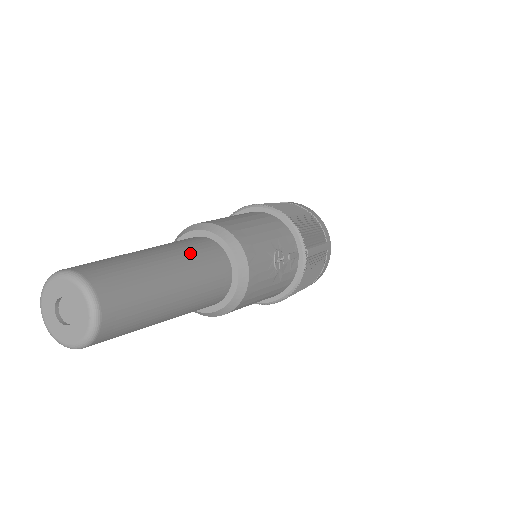
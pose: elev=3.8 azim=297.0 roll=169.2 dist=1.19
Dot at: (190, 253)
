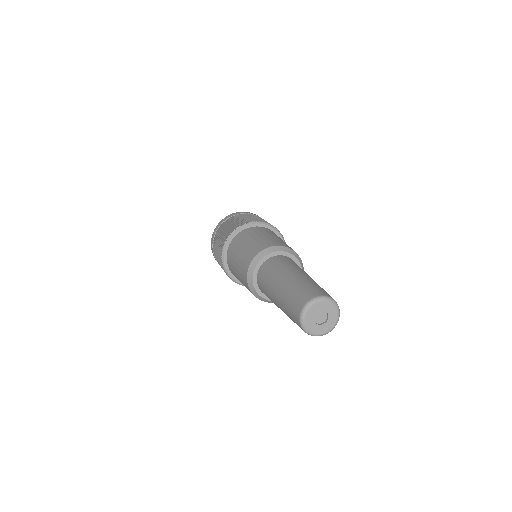
Dot at: (302, 269)
